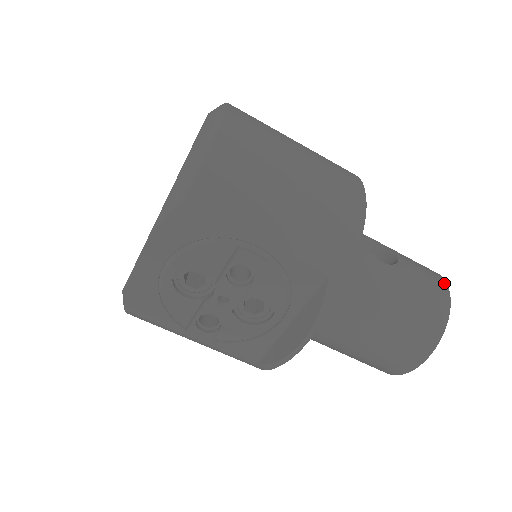
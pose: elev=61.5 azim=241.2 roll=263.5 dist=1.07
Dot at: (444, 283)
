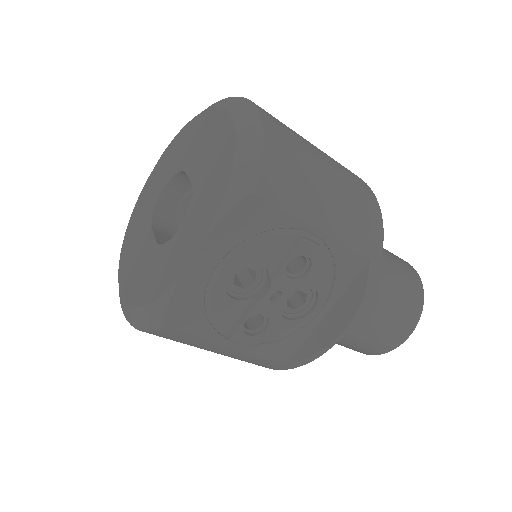
Dot at: occluded
